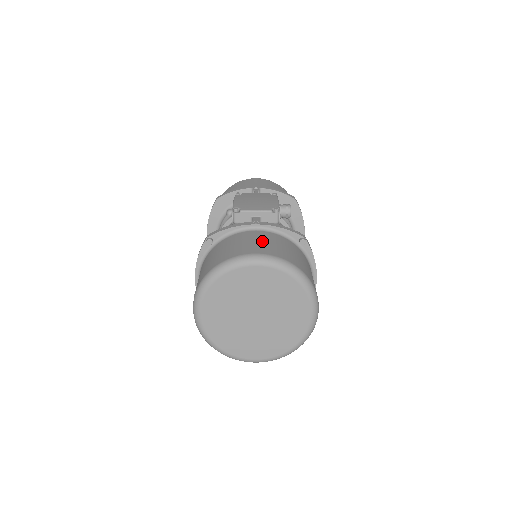
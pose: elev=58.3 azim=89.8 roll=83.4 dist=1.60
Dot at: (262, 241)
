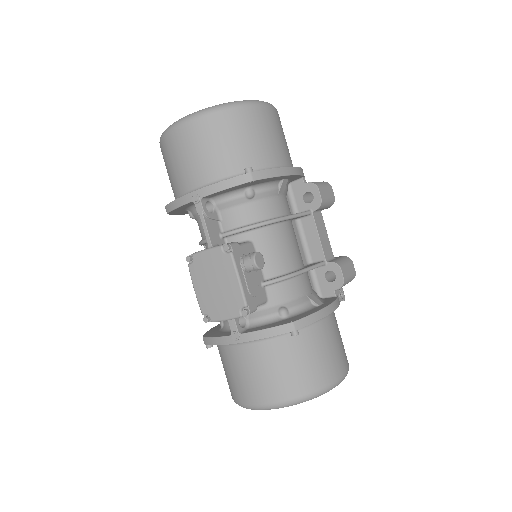
Dot at: (256, 374)
